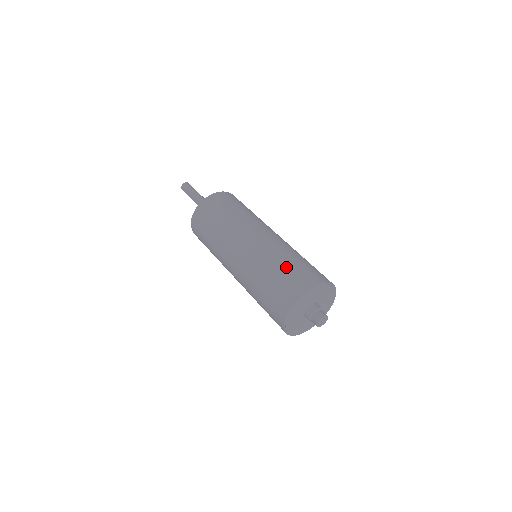
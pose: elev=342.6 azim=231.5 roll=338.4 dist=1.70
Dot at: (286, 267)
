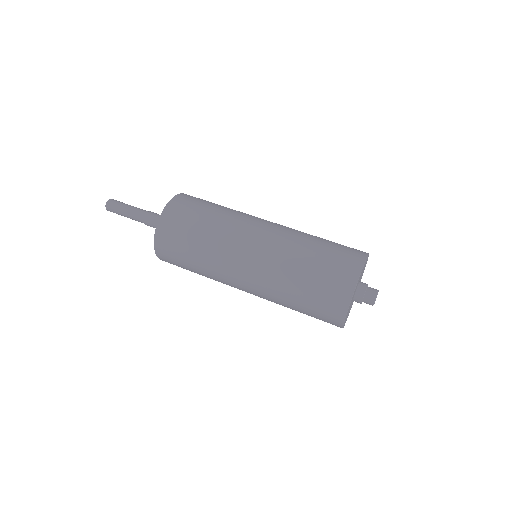
Dot at: (326, 243)
